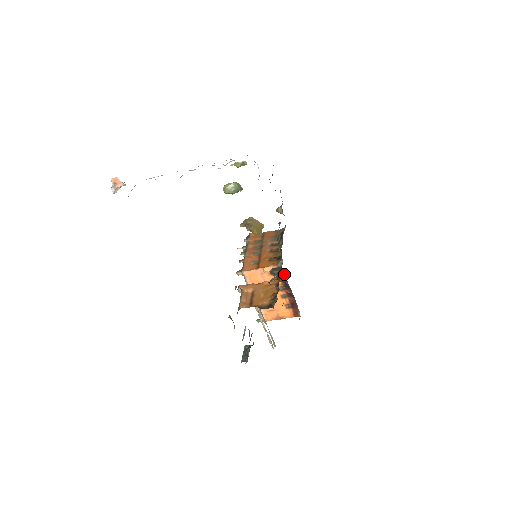
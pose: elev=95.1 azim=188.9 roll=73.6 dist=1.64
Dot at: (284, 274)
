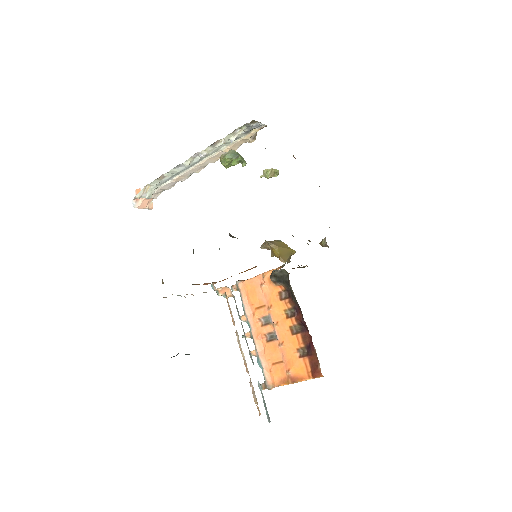
Dot at: (288, 276)
